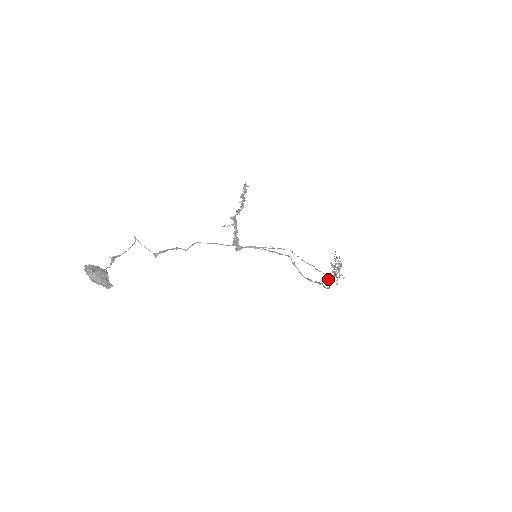
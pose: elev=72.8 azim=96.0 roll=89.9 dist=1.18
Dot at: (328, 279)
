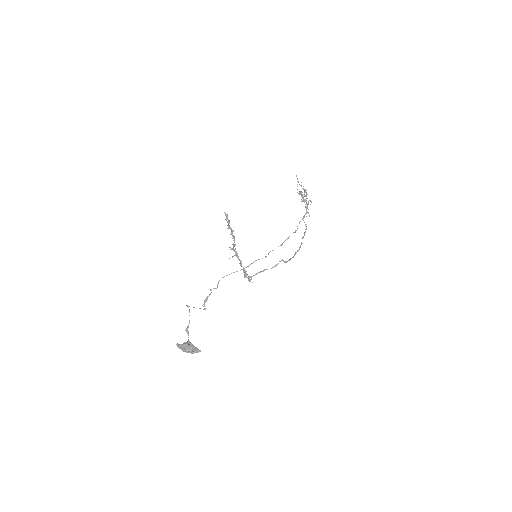
Dot at: occluded
